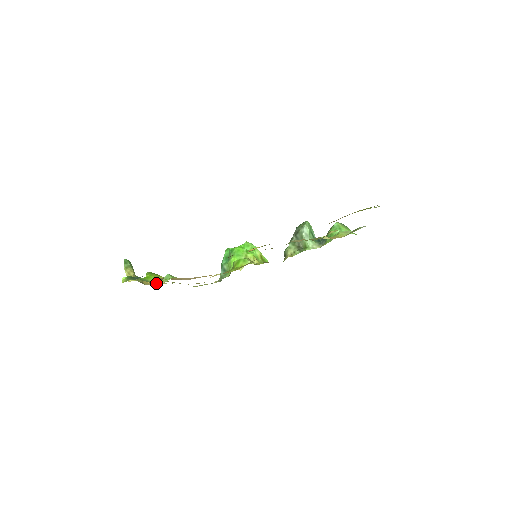
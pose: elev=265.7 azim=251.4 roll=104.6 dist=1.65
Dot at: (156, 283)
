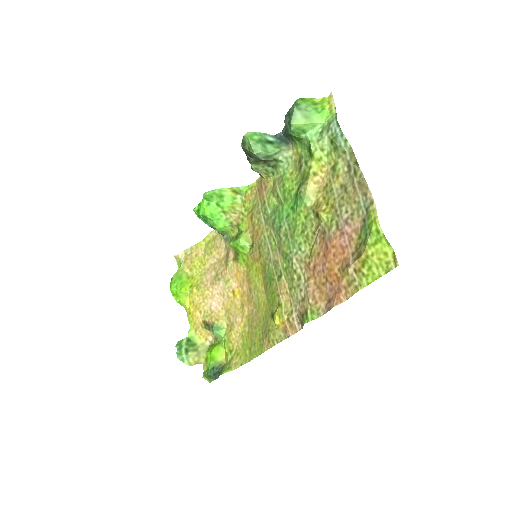
Dot at: (212, 336)
